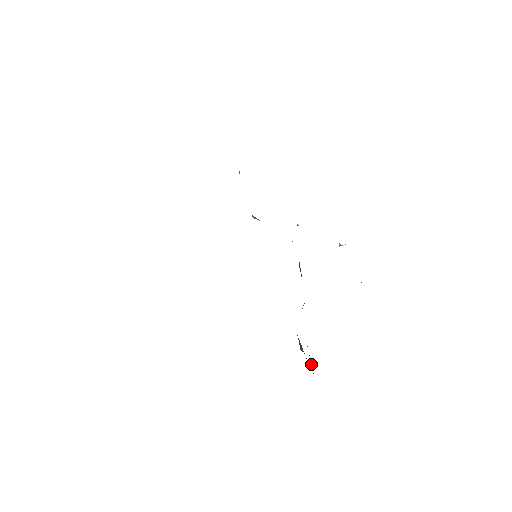
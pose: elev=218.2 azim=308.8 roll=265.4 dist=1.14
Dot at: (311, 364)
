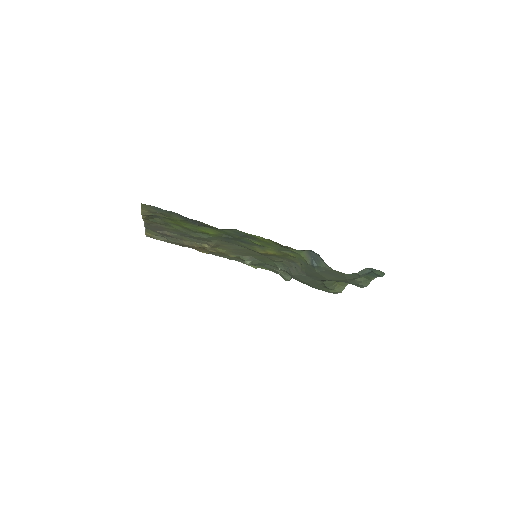
Dot at: (327, 269)
